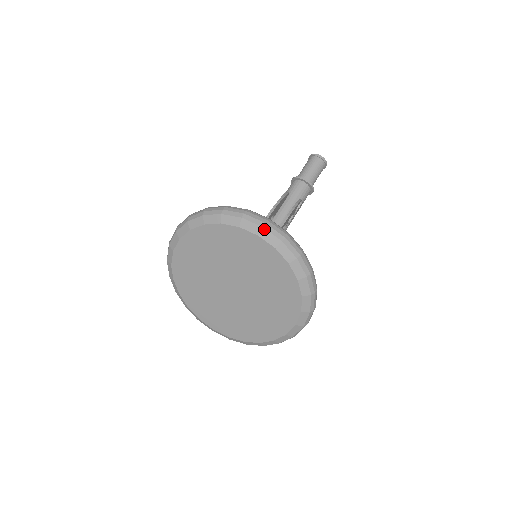
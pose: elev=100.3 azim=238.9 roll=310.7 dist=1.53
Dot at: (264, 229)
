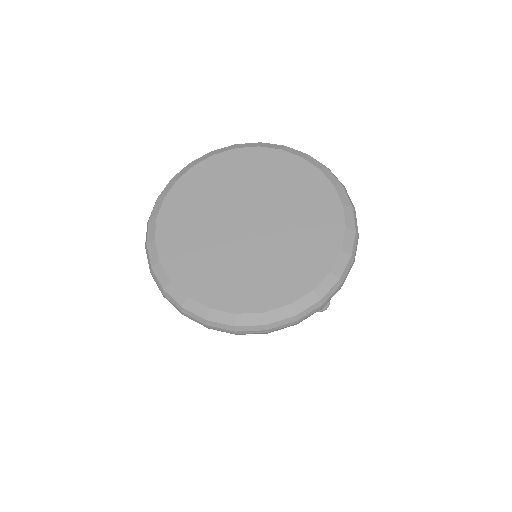
Dot at: (352, 208)
